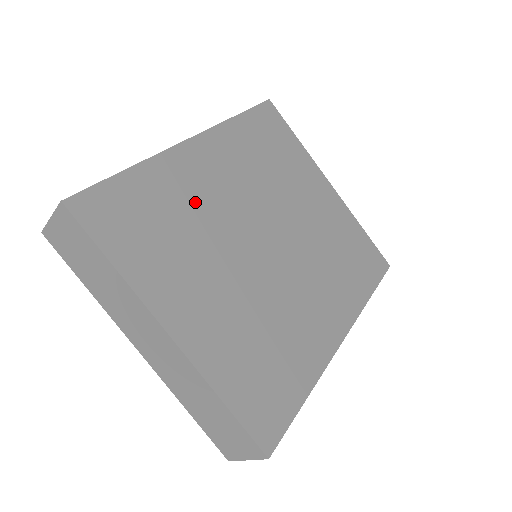
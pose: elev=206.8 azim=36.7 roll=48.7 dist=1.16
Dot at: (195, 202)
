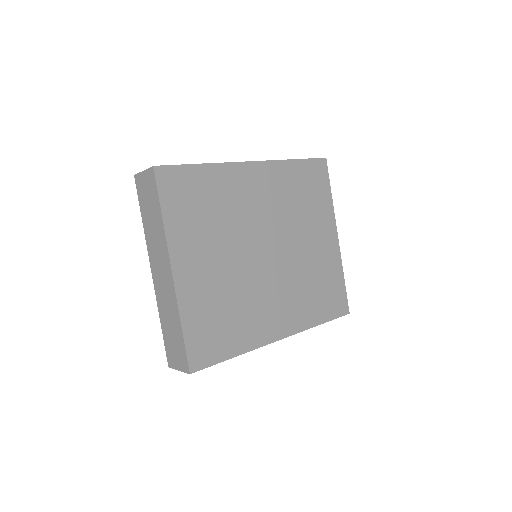
Dot at: (232, 203)
